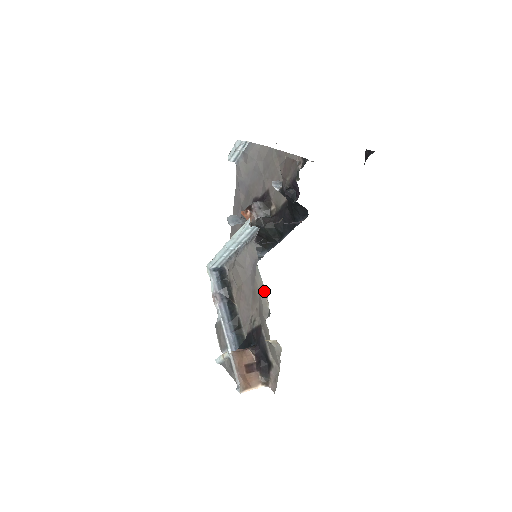
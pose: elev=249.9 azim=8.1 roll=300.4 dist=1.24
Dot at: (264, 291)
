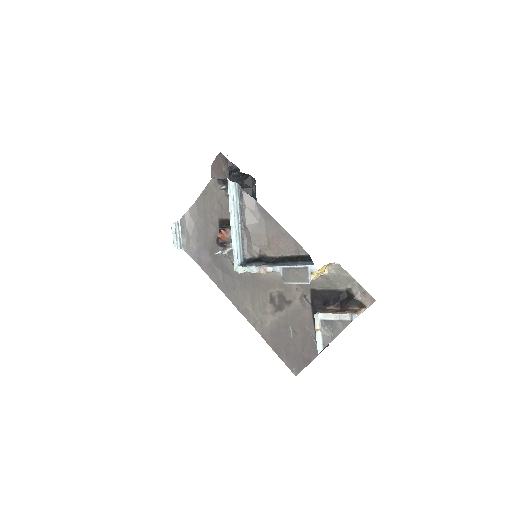
Dot at: occluded
